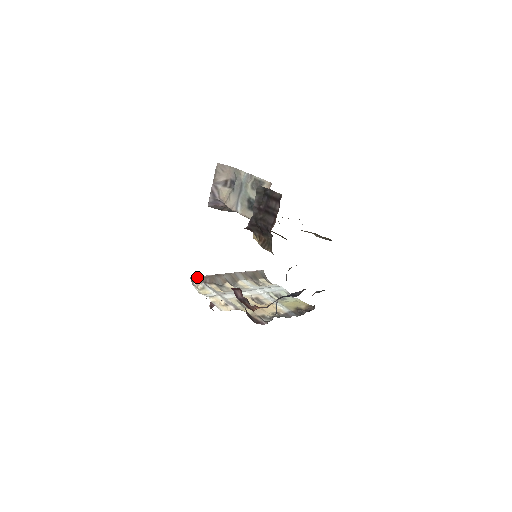
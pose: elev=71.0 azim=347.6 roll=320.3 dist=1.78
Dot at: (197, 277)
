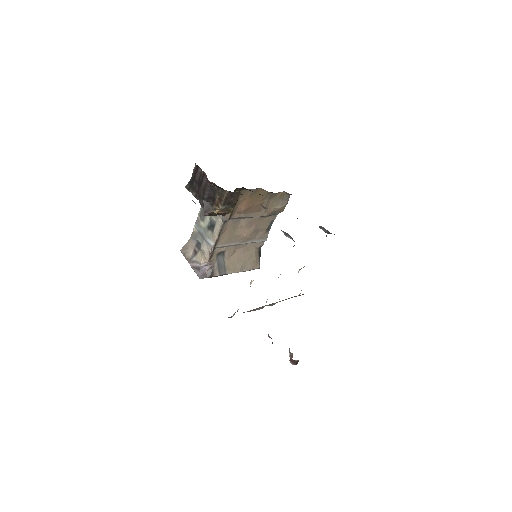
Dot at: occluded
